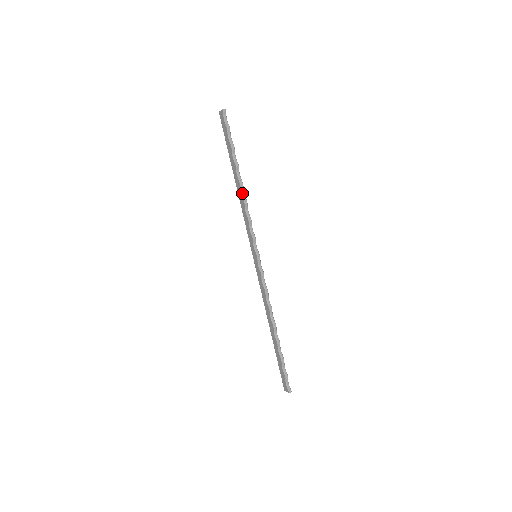
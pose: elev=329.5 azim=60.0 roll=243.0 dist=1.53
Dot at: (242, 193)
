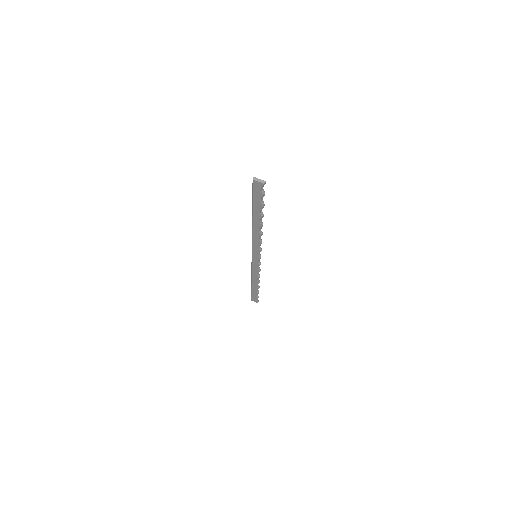
Dot at: (260, 230)
